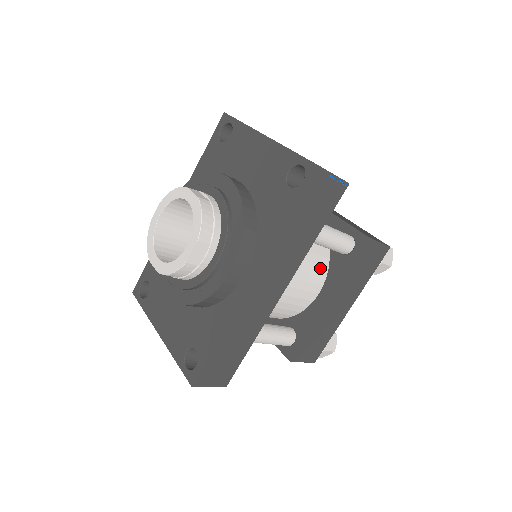
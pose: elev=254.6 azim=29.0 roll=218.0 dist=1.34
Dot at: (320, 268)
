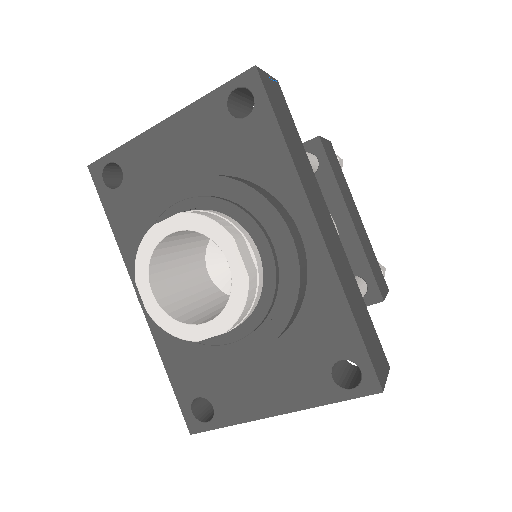
Dot at: occluded
